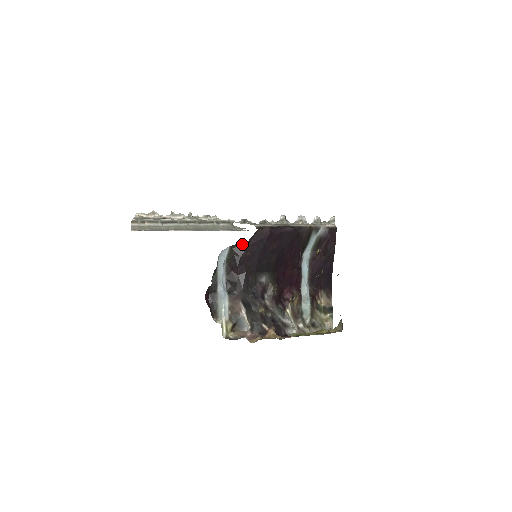
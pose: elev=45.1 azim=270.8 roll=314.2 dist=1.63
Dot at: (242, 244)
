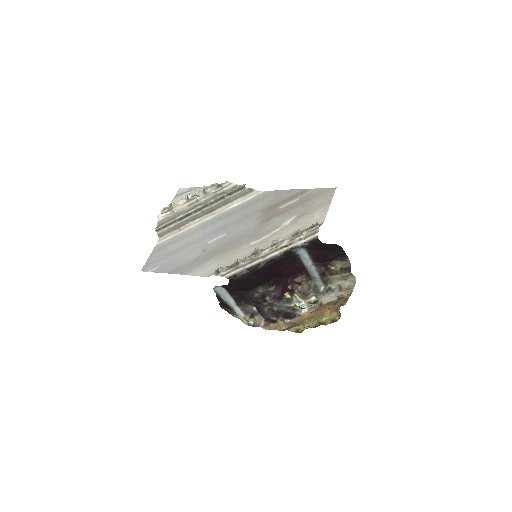
Dot at: (225, 285)
